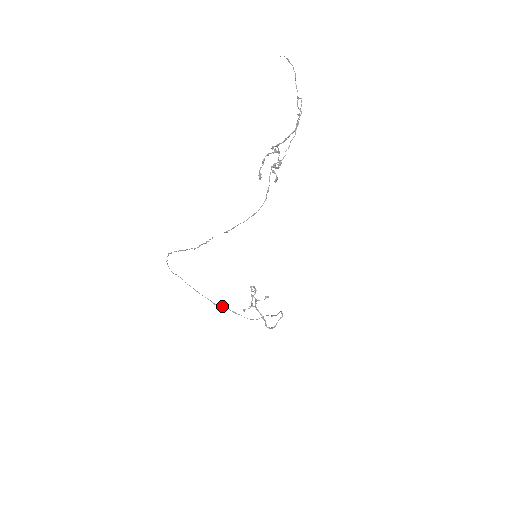
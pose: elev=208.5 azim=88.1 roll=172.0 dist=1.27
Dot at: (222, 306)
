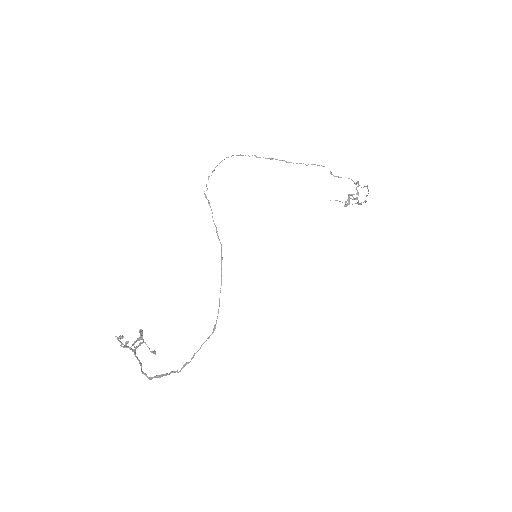
Dot at: occluded
